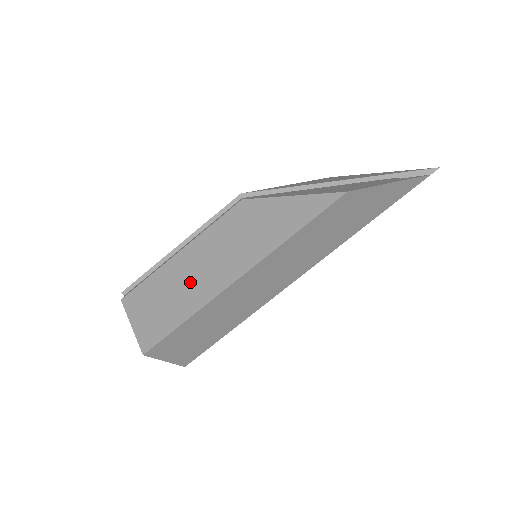
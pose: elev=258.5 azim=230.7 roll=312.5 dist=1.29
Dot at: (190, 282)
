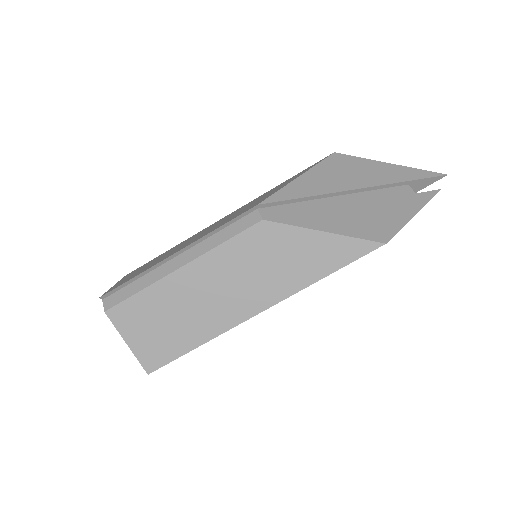
Dot at: (199, 307)
